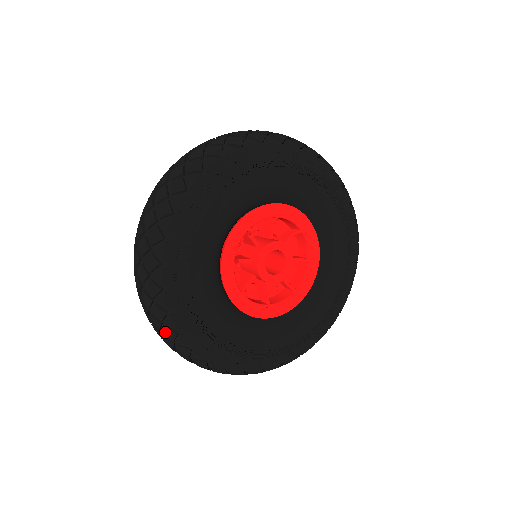
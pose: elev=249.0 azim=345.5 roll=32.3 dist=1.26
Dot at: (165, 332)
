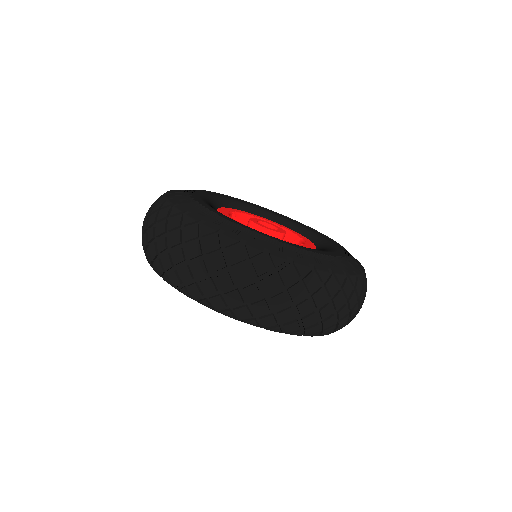
Dot at: (284, 277)
